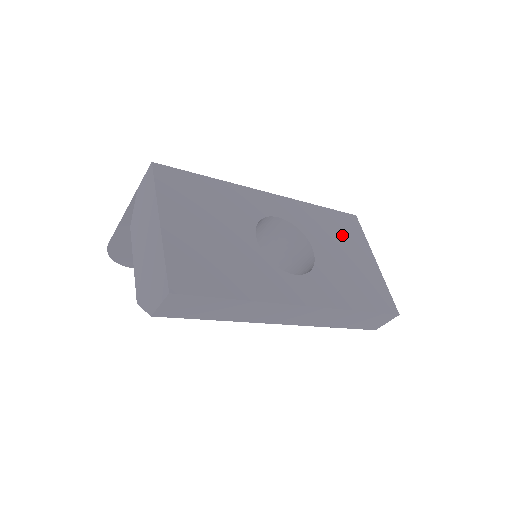
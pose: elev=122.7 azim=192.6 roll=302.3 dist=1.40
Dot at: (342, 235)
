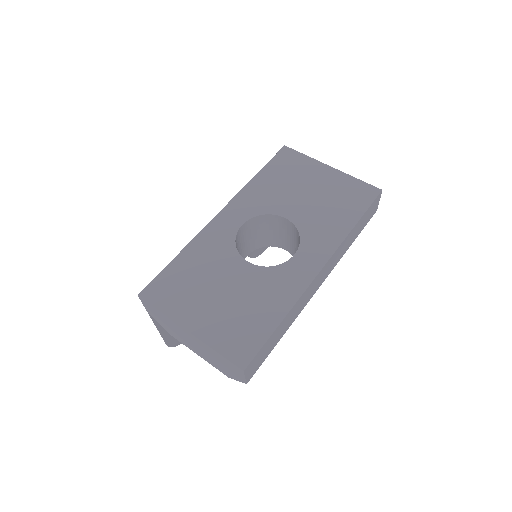
Dot at: (291, 178)
